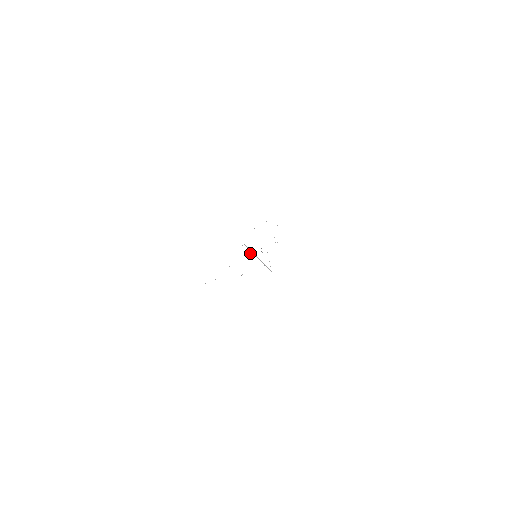
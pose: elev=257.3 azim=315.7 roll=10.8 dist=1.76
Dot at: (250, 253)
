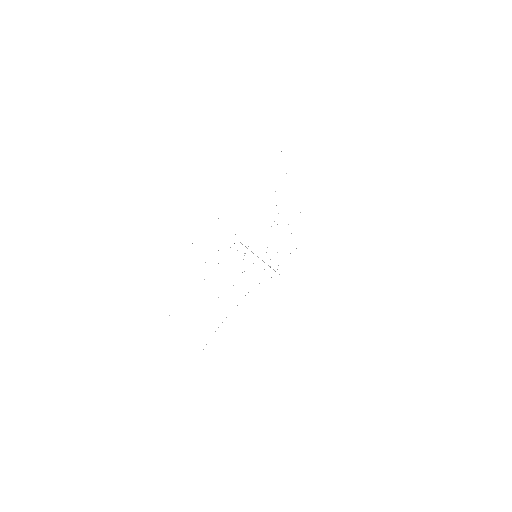
Dot at: occluded
